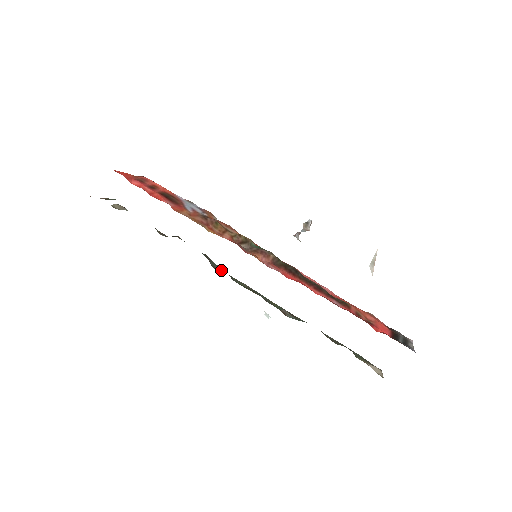
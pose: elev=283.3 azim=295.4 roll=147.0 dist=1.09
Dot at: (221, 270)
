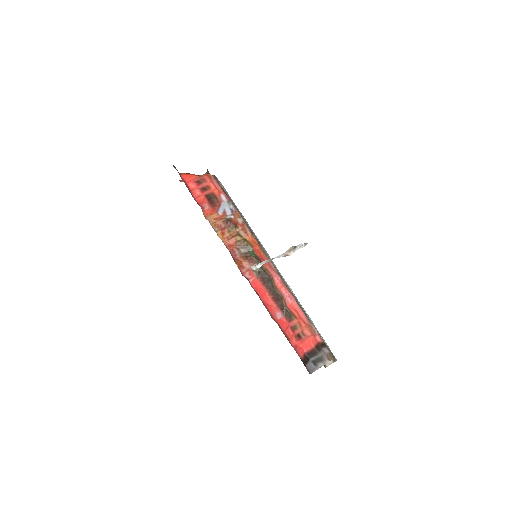
Dot at: occluded
